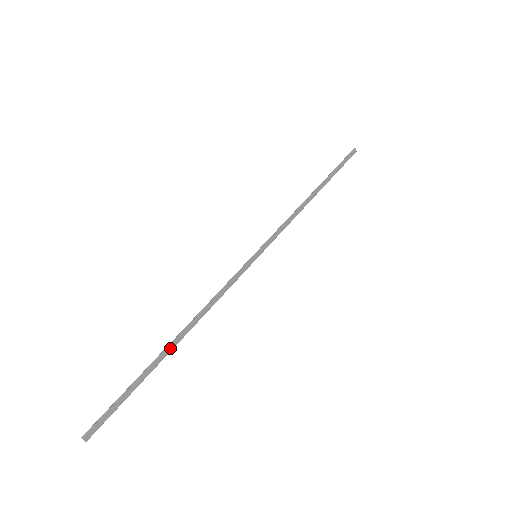
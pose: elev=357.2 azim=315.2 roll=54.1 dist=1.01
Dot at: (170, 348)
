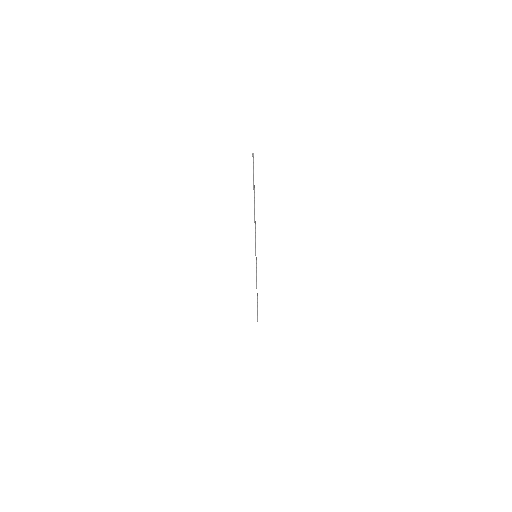
Dot at: occluded
